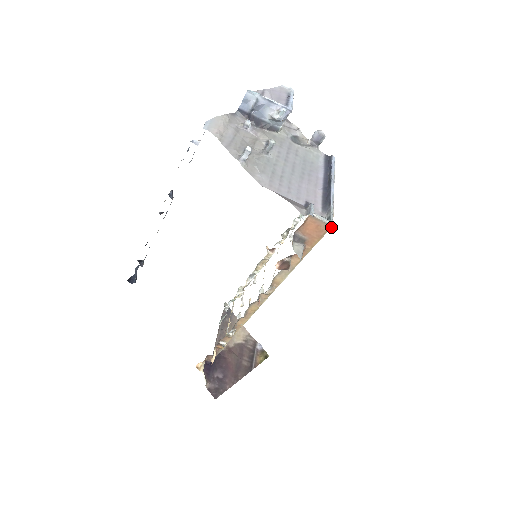
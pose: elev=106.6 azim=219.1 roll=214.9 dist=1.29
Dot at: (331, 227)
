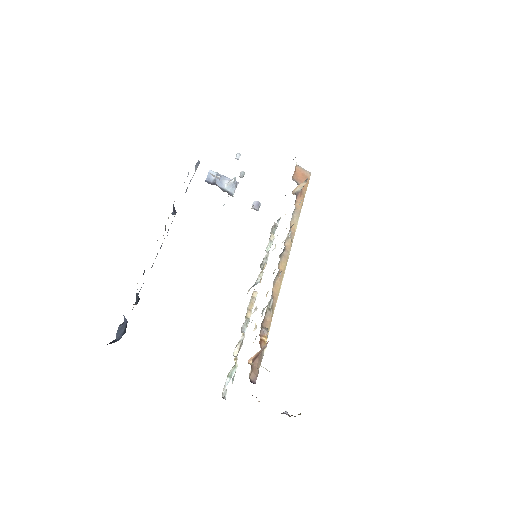
Dot at: (310, 175)
